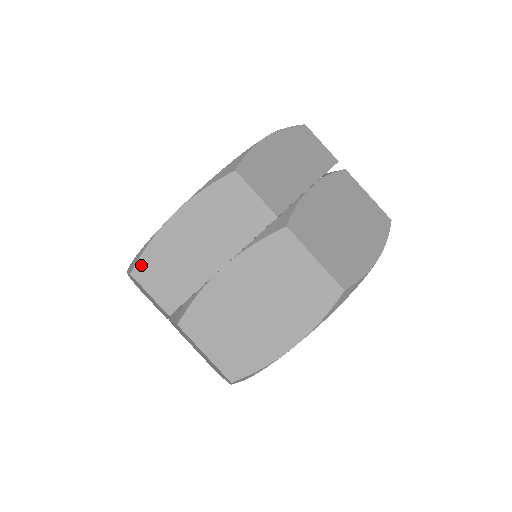
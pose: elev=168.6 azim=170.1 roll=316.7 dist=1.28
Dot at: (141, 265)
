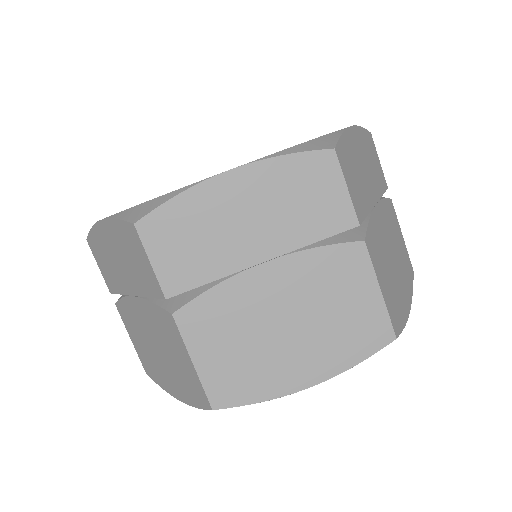
Dot at: (156, 217)
